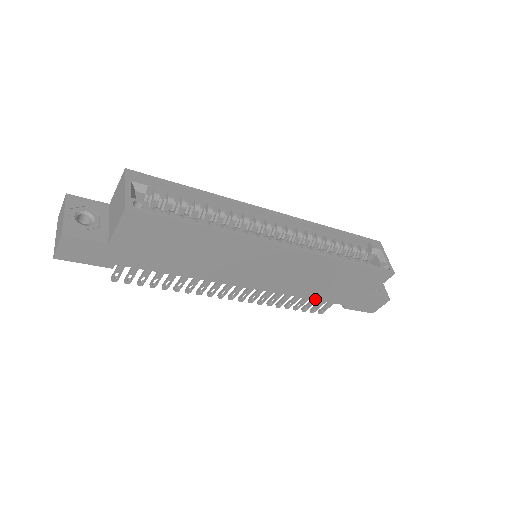
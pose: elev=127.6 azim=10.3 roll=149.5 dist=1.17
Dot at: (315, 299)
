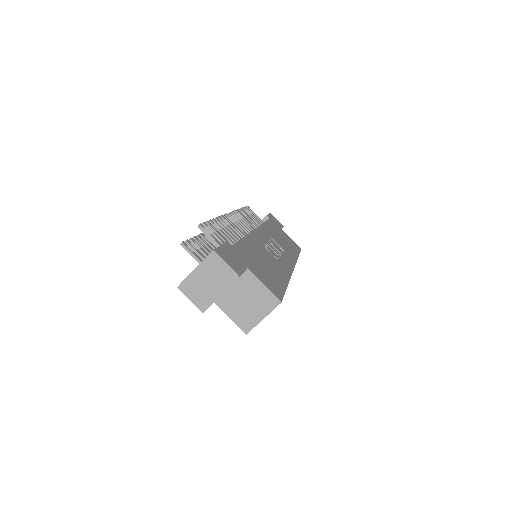
Dot at: occluded
